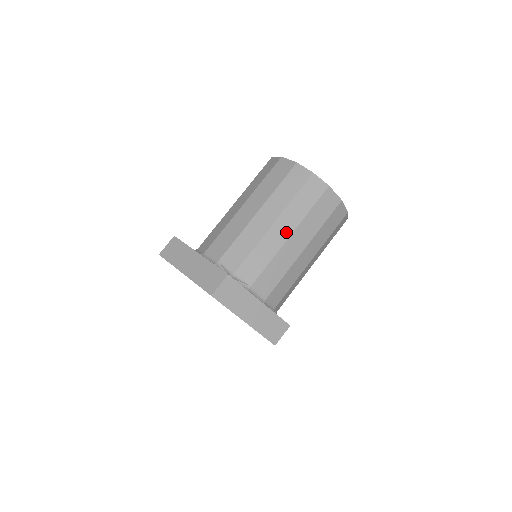
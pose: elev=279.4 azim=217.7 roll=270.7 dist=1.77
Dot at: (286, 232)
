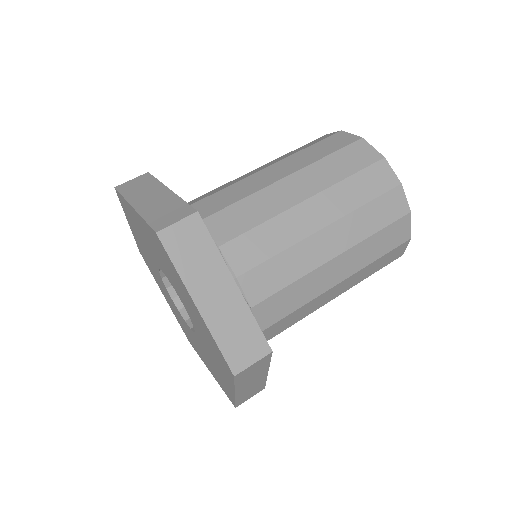
Dot at: occluded
